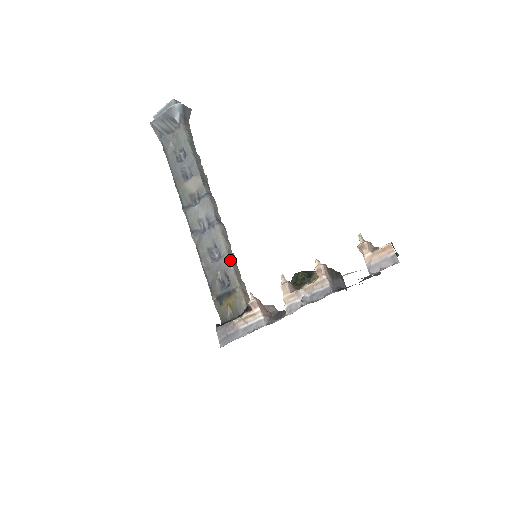
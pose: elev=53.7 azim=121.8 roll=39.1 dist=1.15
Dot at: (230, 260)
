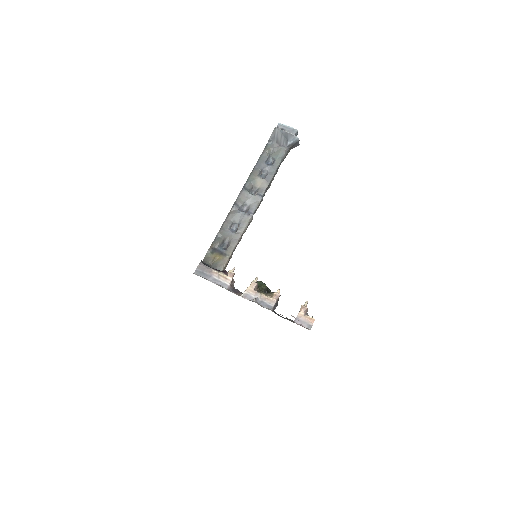
Dot at: (239, 239)
